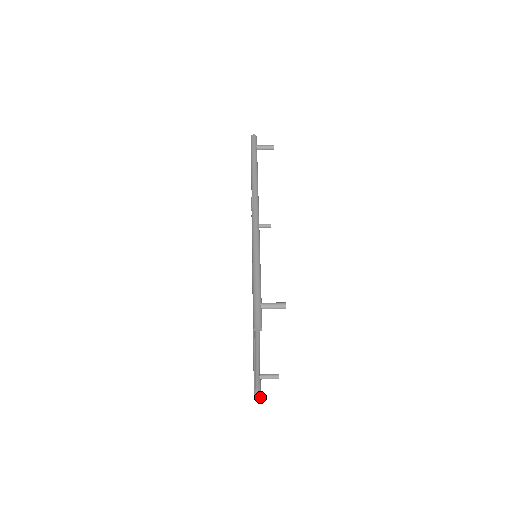
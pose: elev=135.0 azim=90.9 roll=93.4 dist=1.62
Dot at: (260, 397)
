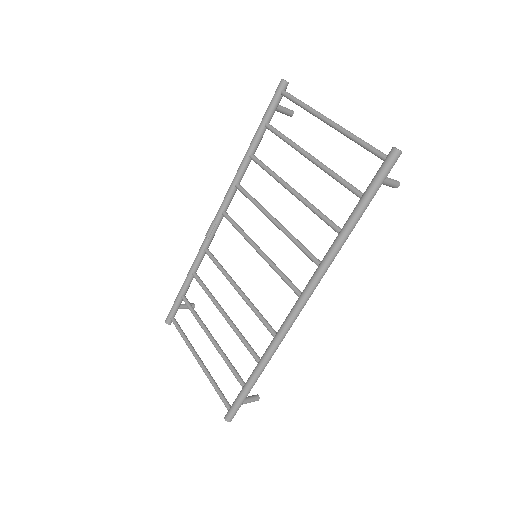
Dot at: (400, 151)
